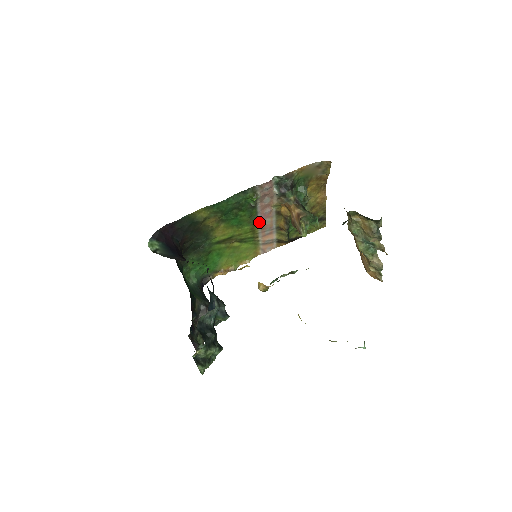
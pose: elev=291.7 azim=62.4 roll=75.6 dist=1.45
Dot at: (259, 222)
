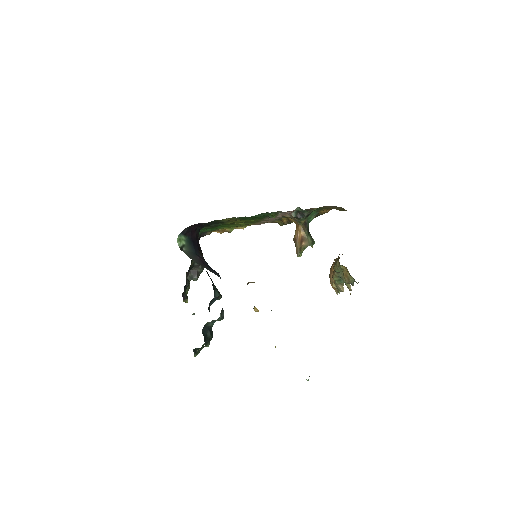
Dot at: (267, 218)
